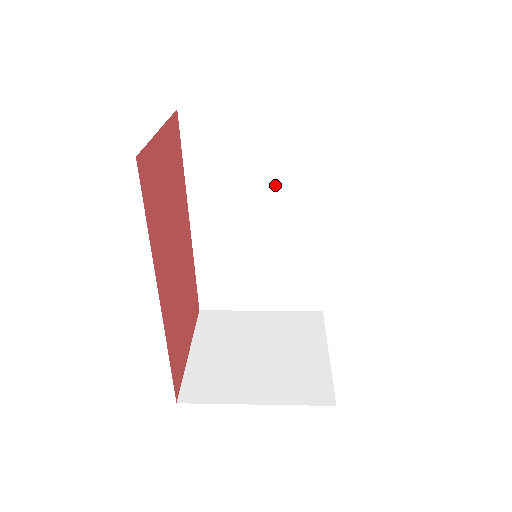
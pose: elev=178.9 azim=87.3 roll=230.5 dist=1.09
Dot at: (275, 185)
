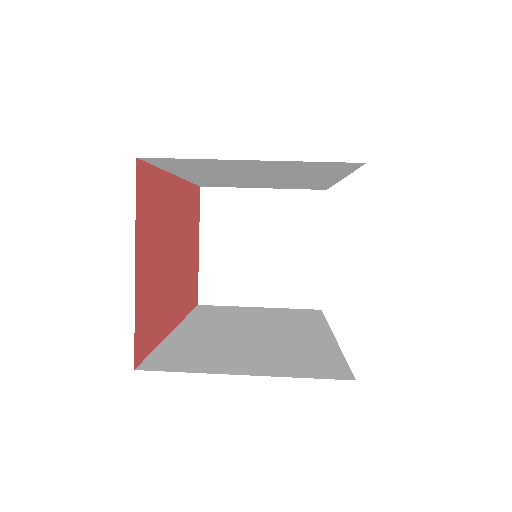
Dot at: (277, 174)
